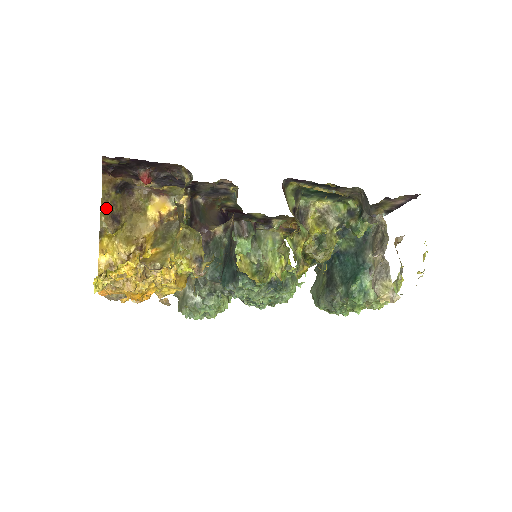
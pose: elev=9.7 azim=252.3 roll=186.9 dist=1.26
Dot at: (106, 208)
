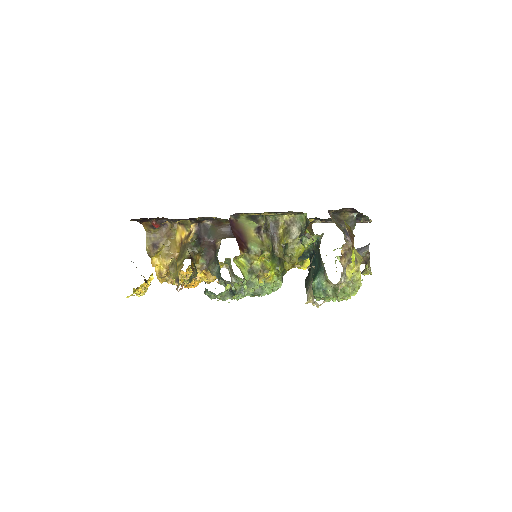
Dot at: (149, 240)
